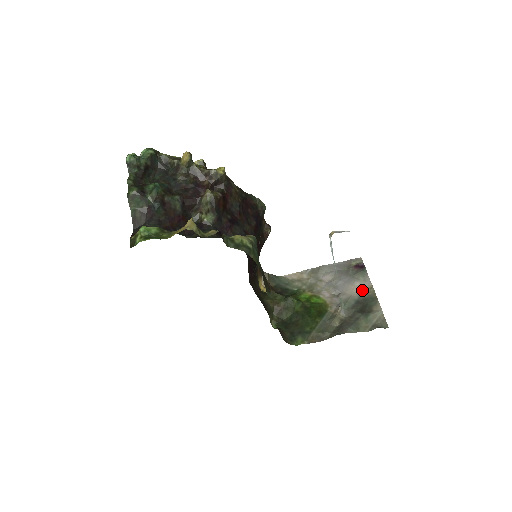
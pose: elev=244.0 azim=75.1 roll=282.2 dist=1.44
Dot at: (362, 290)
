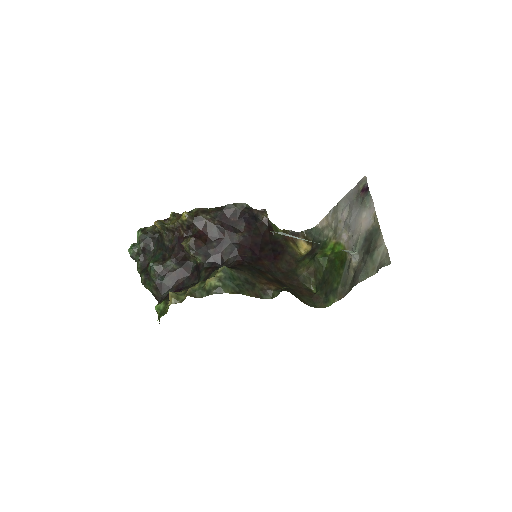
Dot at: (368, 222)
